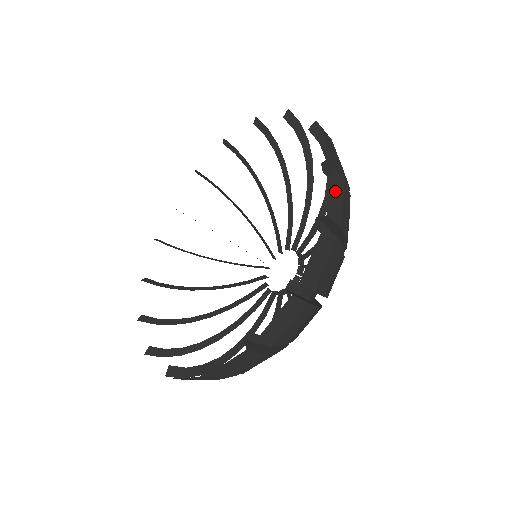
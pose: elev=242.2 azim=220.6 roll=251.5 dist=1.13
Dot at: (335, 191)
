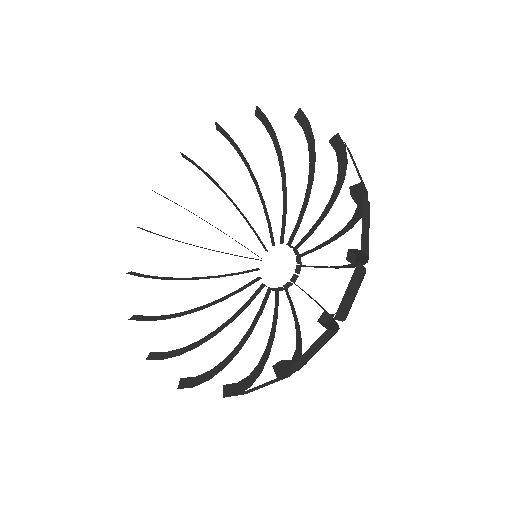
Dot at: (351, 288)
